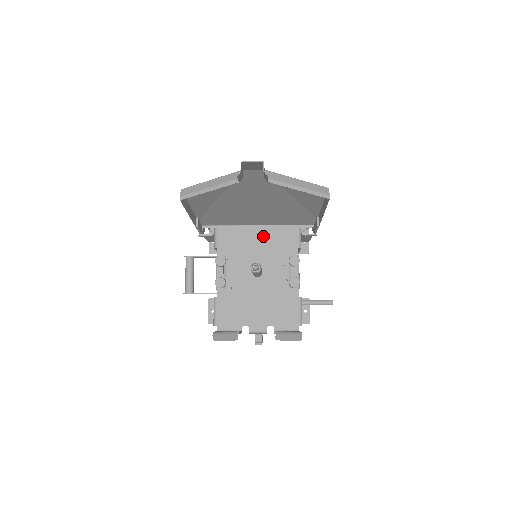
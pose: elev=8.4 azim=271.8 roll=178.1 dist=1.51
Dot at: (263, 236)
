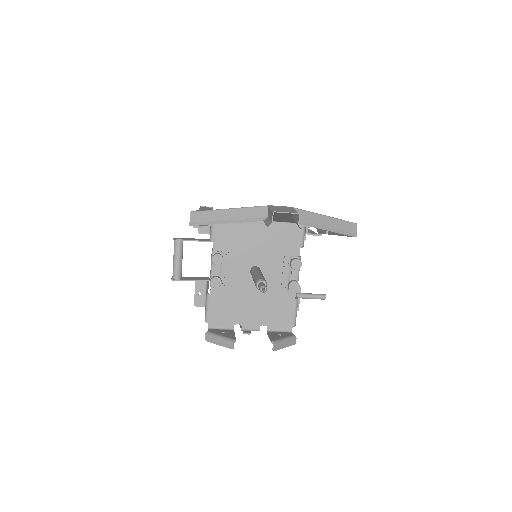
Dot at: (264, 233)
